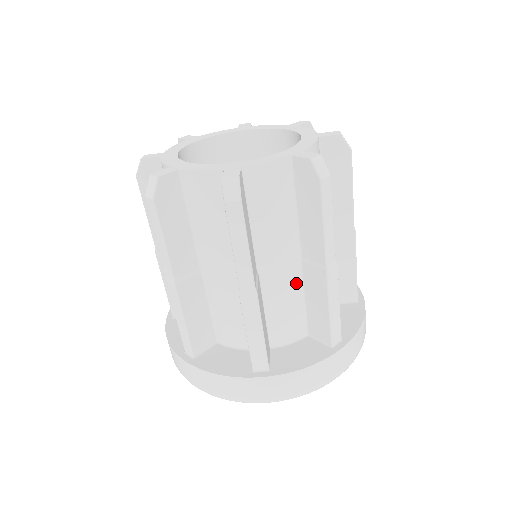
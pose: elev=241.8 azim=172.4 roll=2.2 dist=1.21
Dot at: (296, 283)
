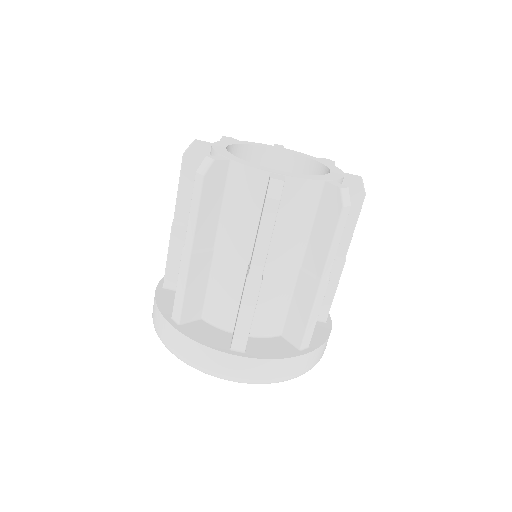
Dot at: (289, 286)
